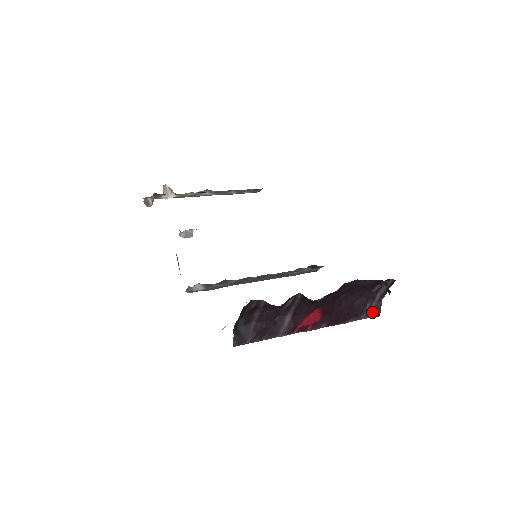
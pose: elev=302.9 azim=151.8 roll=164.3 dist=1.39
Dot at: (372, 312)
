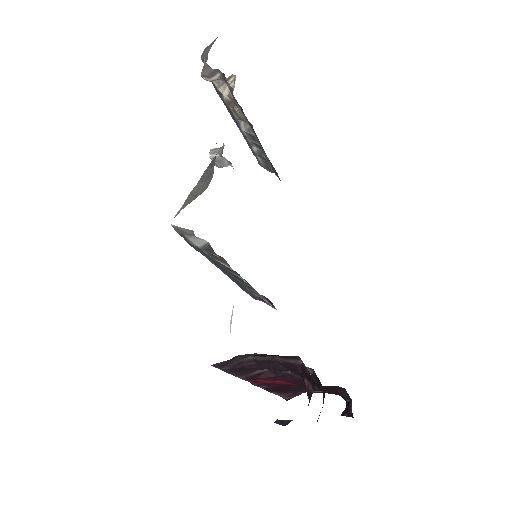
Dot at: (289, 395)
